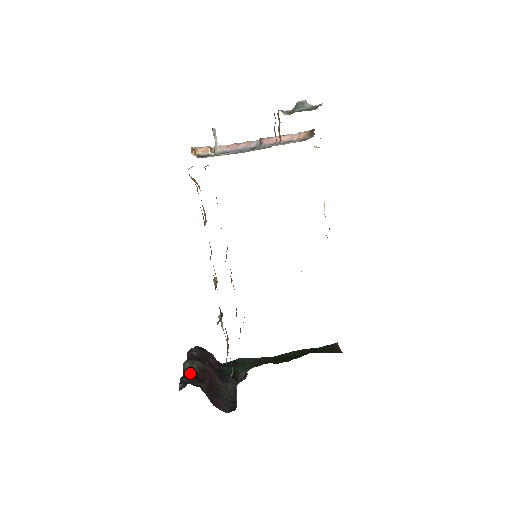
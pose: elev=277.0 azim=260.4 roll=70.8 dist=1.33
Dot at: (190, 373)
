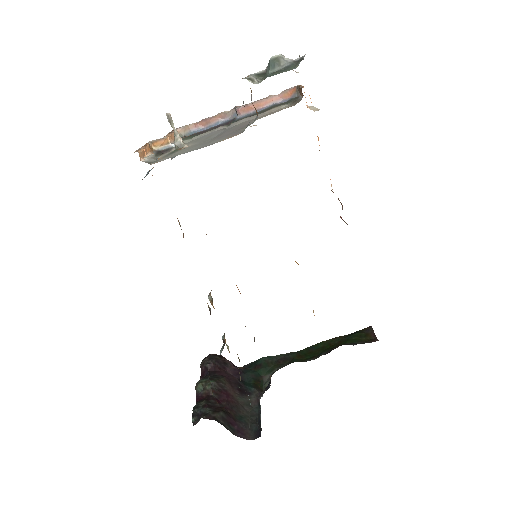
Dot at: (204, 398)
